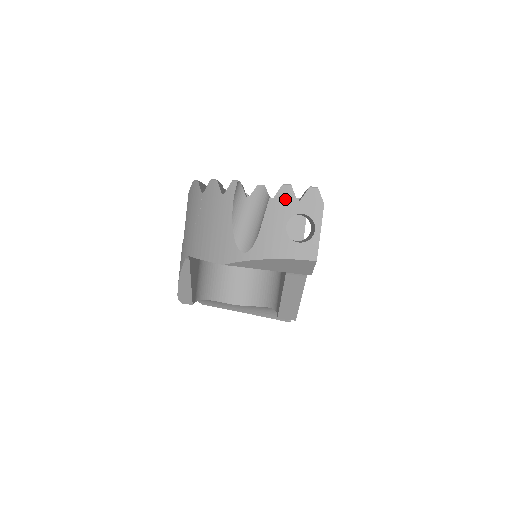
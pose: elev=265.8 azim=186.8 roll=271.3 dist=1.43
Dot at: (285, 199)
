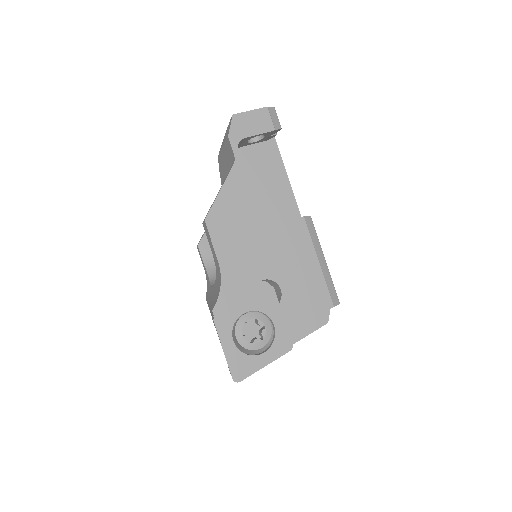
Dot at: occluded
